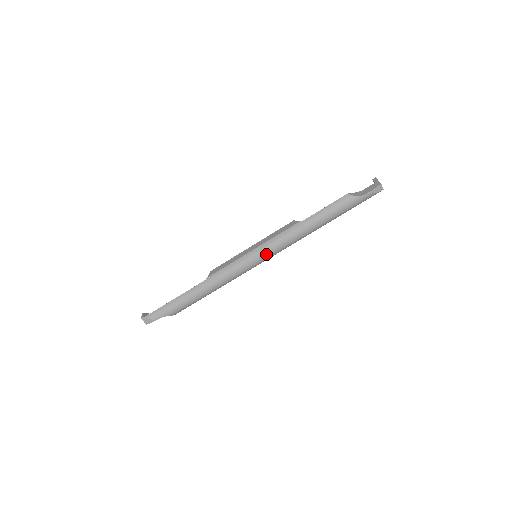
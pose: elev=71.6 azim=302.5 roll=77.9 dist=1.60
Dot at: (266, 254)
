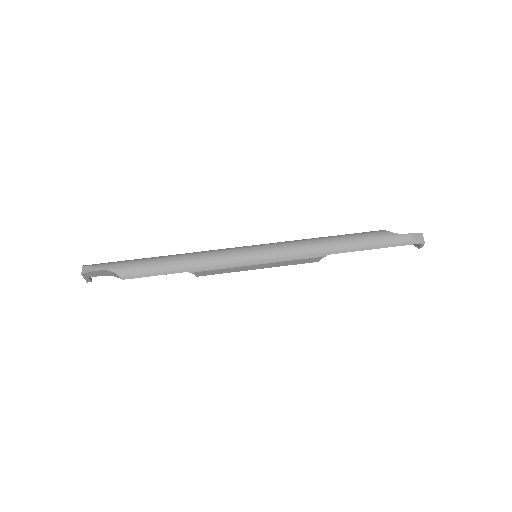
Dot at: (269, 250)
